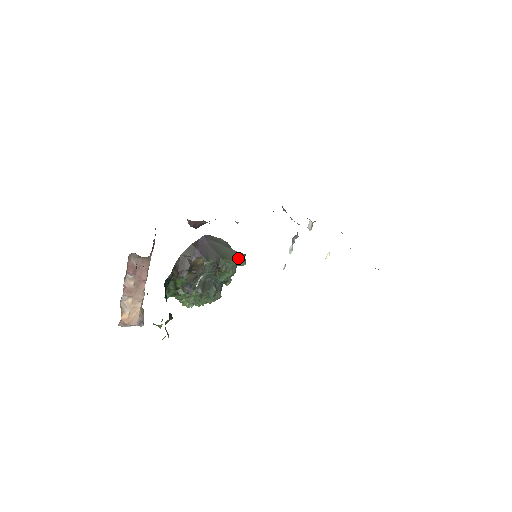
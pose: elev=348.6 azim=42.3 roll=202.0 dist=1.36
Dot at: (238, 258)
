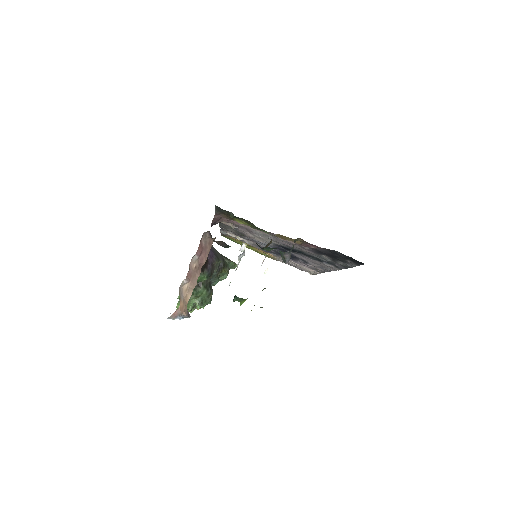
Dot at: (232, 261)
